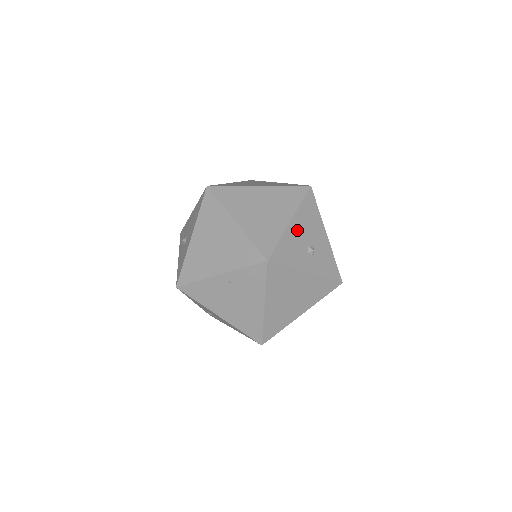
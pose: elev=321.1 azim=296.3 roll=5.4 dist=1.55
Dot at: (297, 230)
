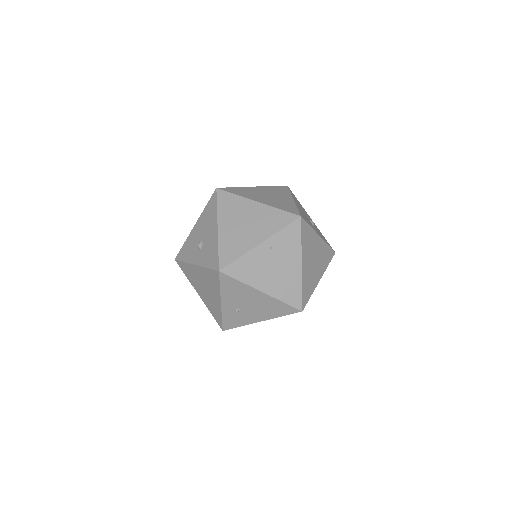
Dot at: (299, 207)
